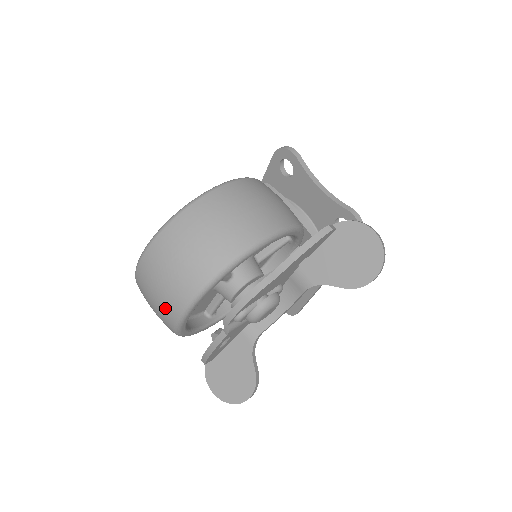
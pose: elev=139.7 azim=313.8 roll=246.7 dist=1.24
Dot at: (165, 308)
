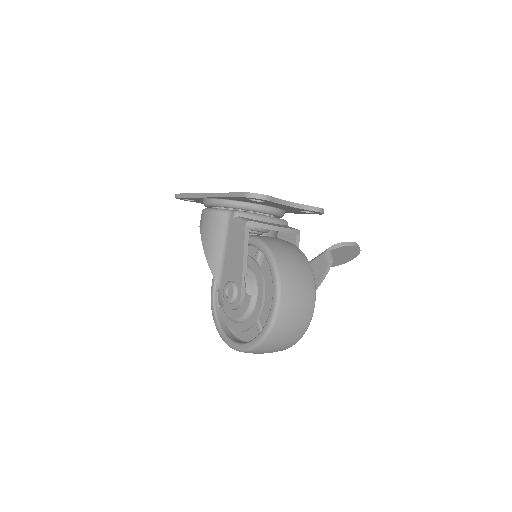
Dot at: occluded
